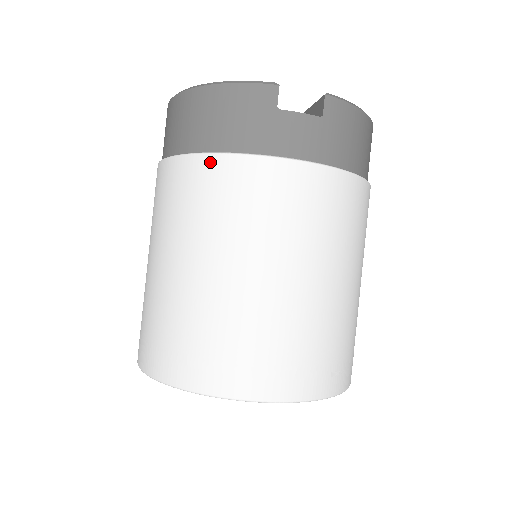
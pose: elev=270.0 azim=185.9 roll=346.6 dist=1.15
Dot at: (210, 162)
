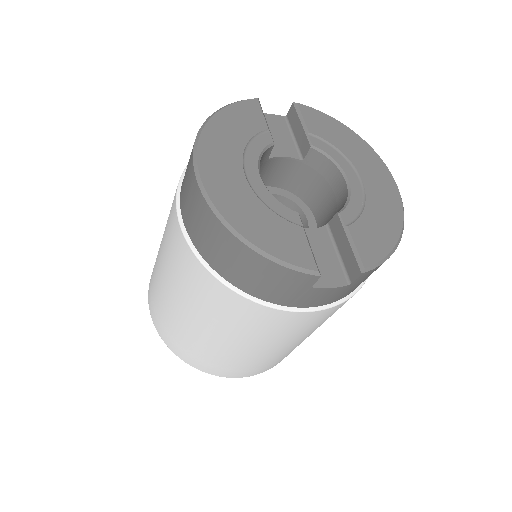
Dot at: (237, 298)
